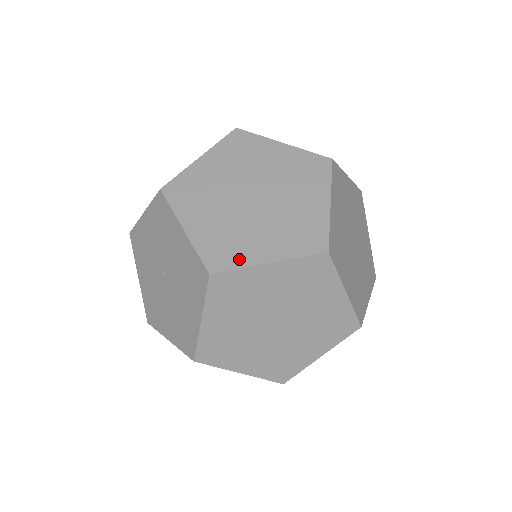
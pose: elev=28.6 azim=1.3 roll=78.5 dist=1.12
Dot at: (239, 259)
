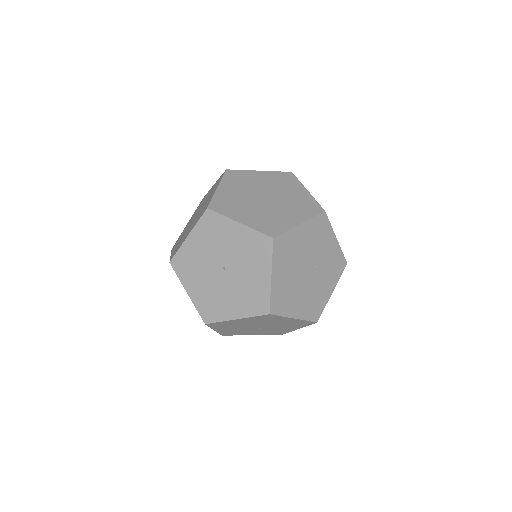
Dot at: (285, 310)
